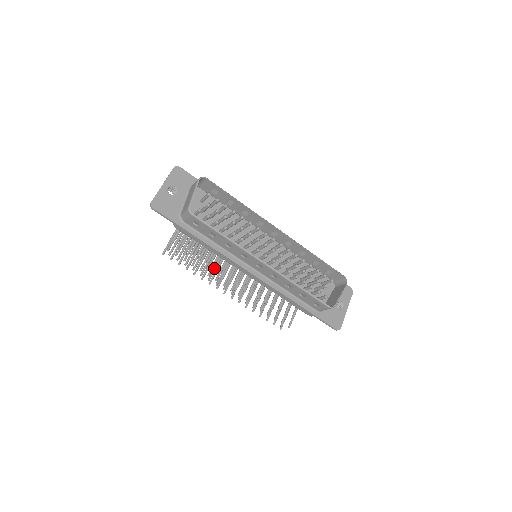
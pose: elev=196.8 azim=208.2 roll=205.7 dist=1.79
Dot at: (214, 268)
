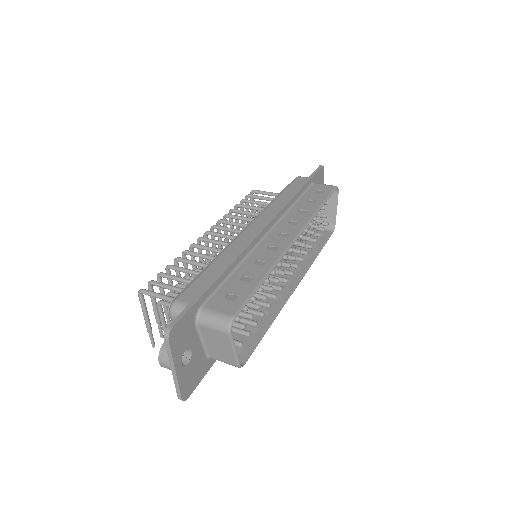
Dot at: occluded
